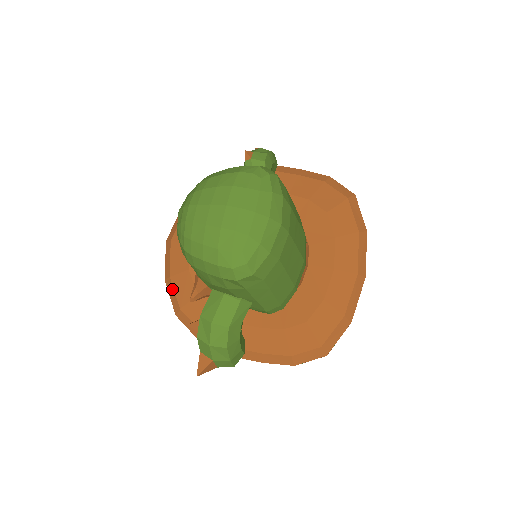
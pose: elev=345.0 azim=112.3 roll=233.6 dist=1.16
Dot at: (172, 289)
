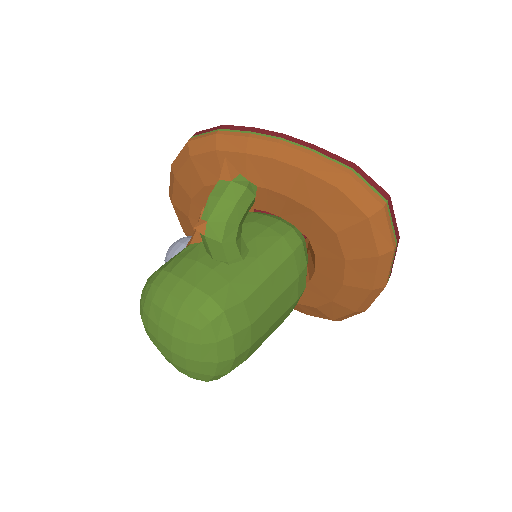
Dot at: occluded
